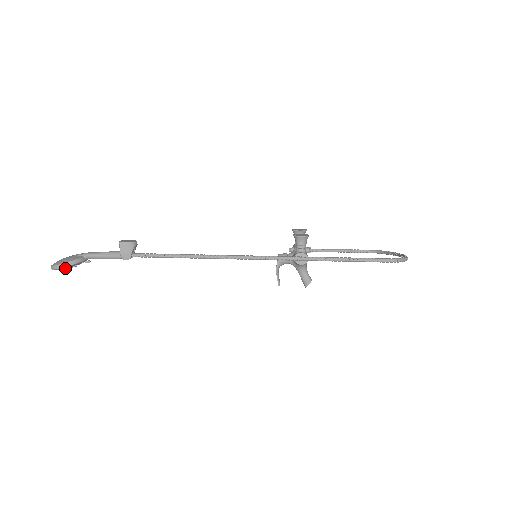
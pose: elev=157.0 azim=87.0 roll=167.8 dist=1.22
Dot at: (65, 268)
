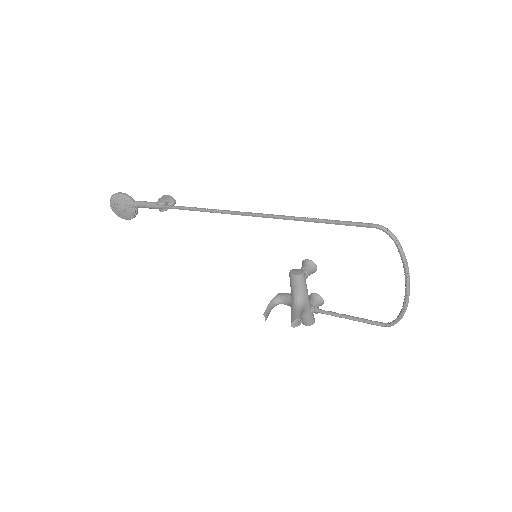
Dot at: (118, 201)
